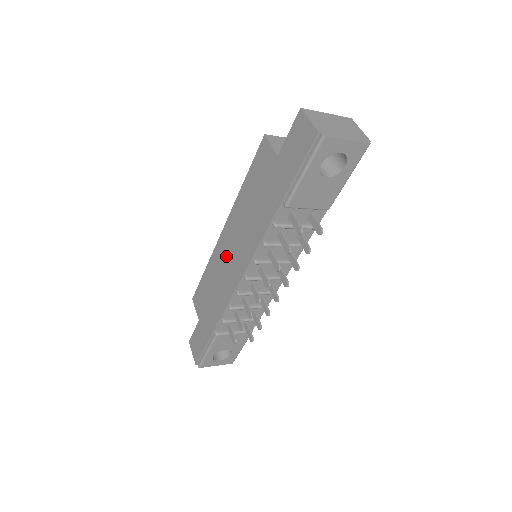
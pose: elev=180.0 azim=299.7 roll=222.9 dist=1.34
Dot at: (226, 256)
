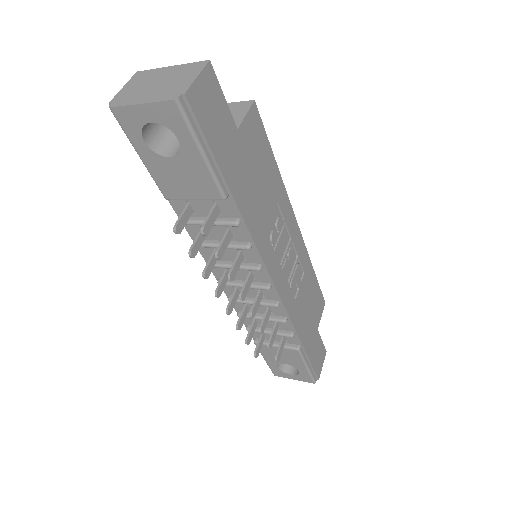
Dot at: occluded
